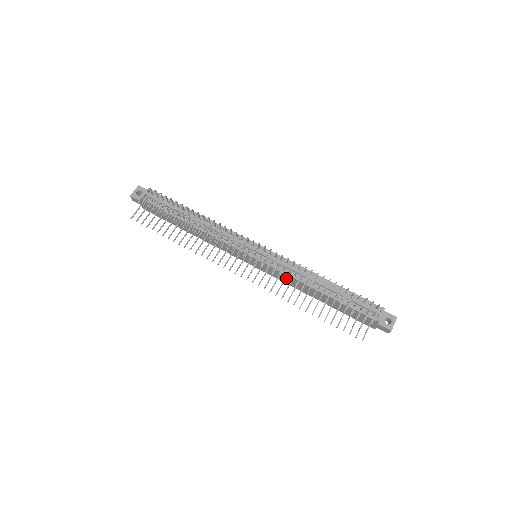
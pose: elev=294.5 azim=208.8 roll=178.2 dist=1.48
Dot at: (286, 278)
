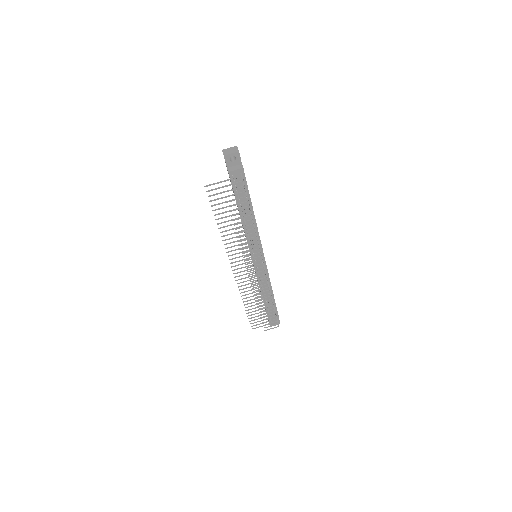
Dot at: occluded
